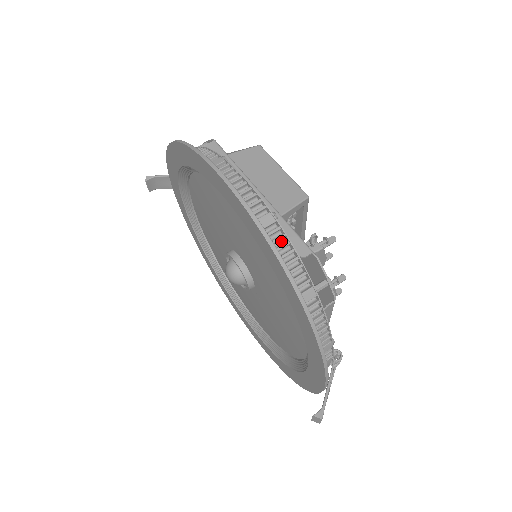
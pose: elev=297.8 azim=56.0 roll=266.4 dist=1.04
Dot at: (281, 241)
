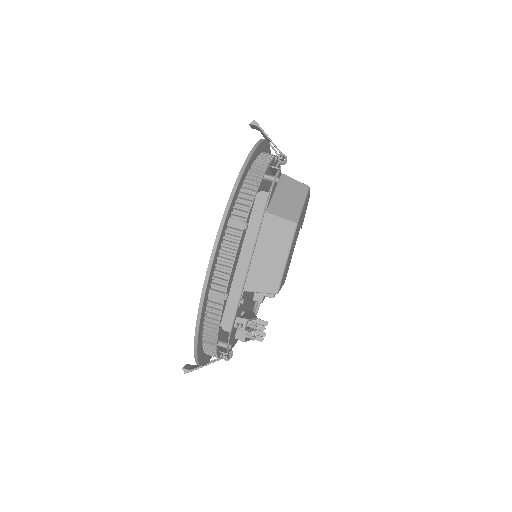
Dot at: (218, 311)
